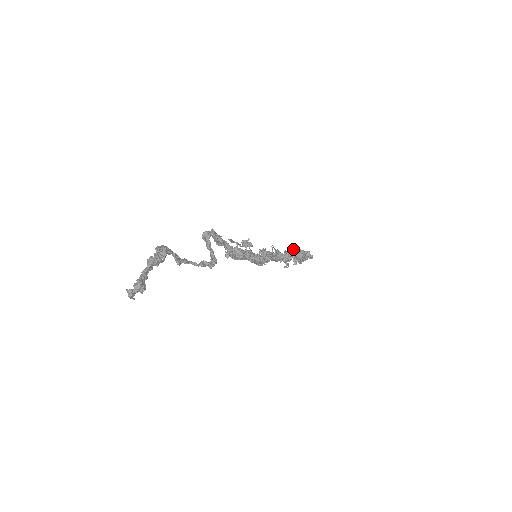
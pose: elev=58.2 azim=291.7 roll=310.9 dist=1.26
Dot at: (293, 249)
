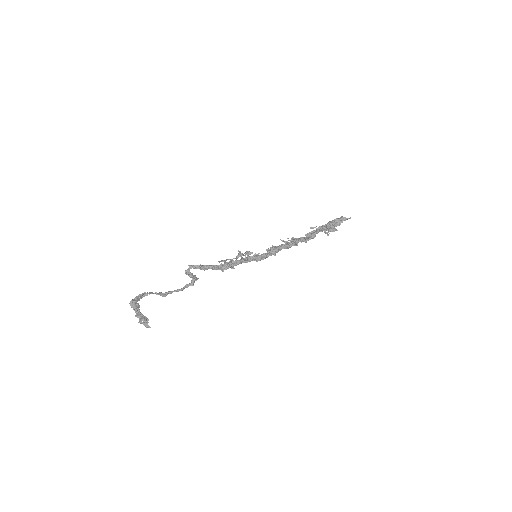
Dot at: occluded
